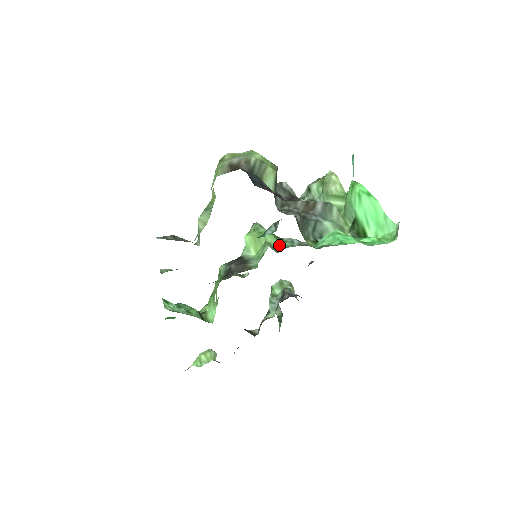
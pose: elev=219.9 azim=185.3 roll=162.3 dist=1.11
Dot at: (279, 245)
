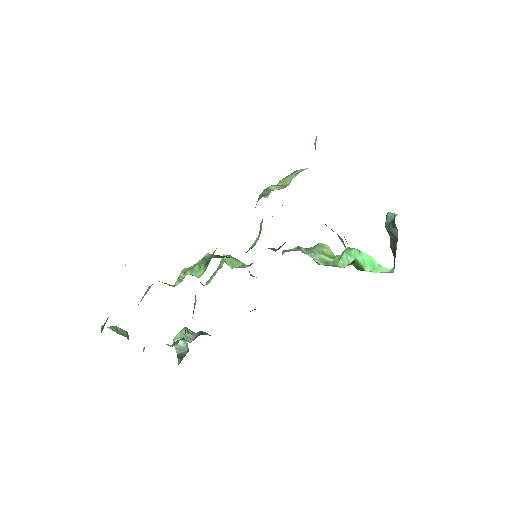
Dot at: (251, 275)
